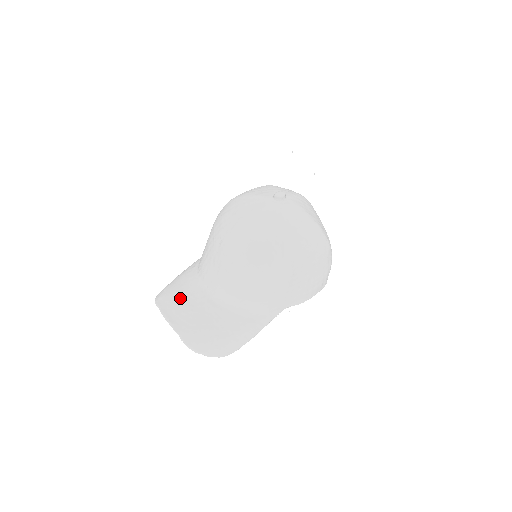
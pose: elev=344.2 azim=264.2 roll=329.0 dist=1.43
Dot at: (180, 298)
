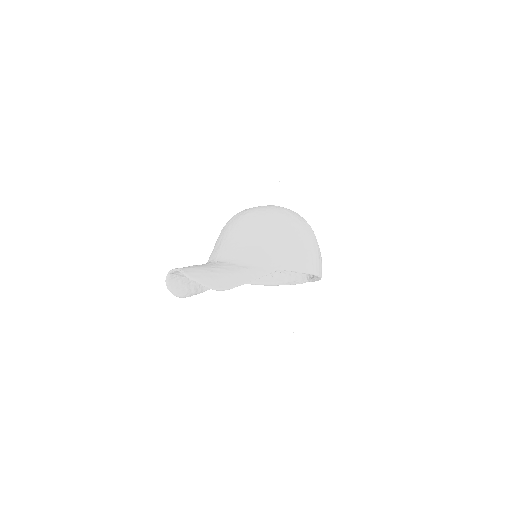
Dot at: occluded
